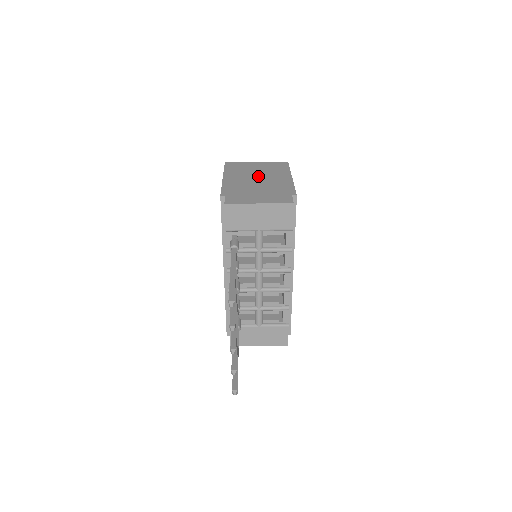
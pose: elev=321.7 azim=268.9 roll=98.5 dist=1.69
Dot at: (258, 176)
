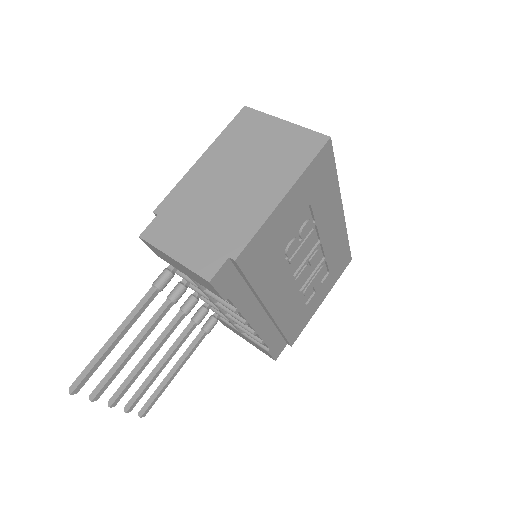
Dot at: (243, 172)
